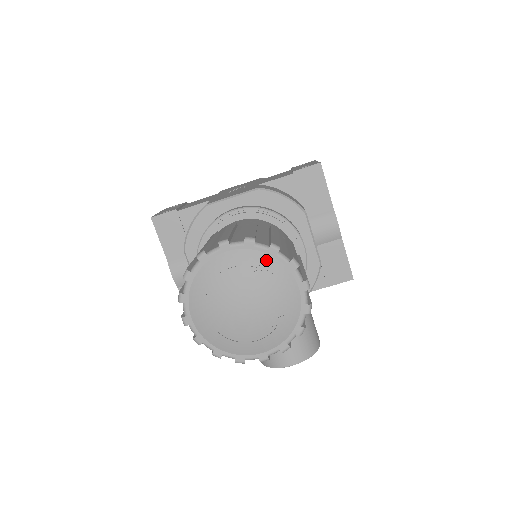
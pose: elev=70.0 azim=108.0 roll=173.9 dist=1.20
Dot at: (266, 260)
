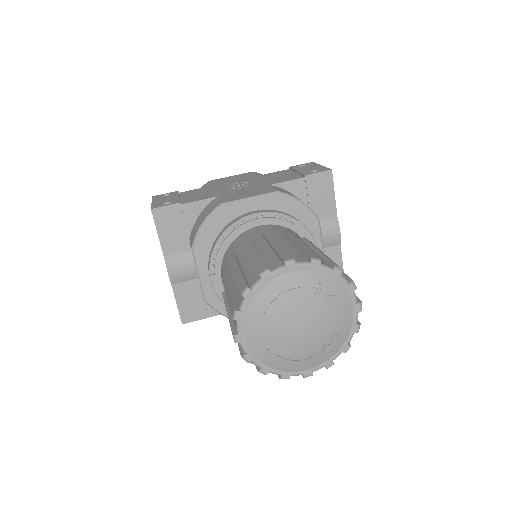
Dot at: (329, 282)
